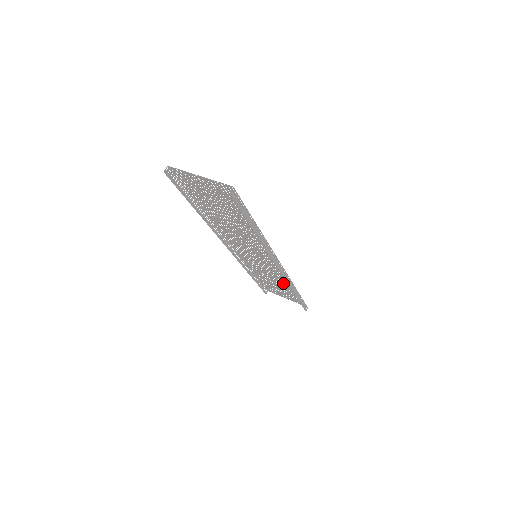
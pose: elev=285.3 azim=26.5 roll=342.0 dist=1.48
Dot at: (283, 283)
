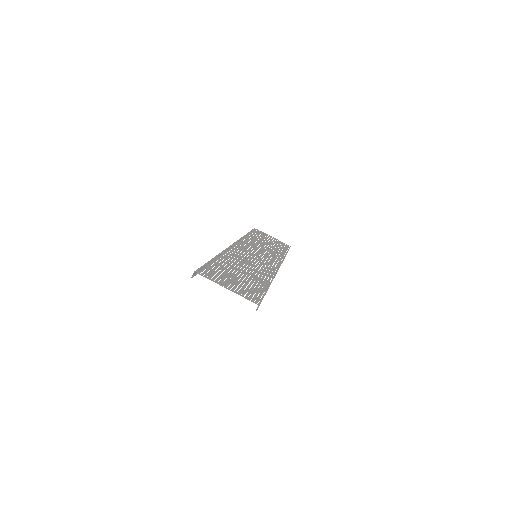
Dot at: (274, 250)
